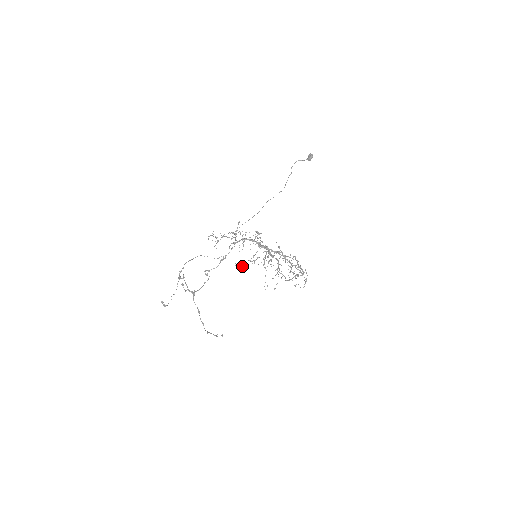
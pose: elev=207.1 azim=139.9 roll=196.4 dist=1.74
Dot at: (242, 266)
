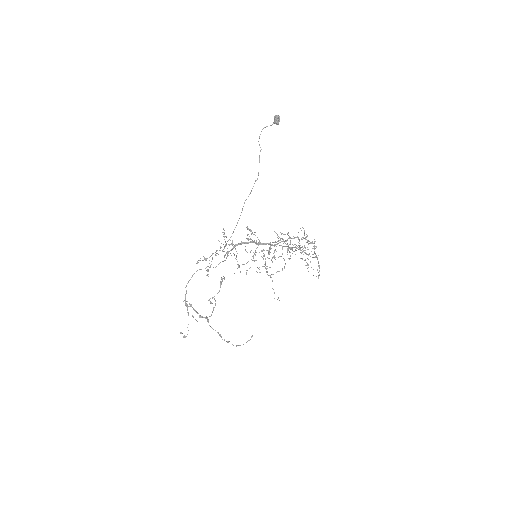
Dot at: occluded
